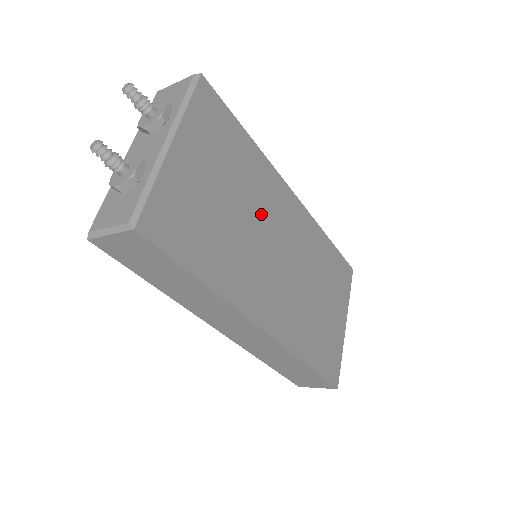
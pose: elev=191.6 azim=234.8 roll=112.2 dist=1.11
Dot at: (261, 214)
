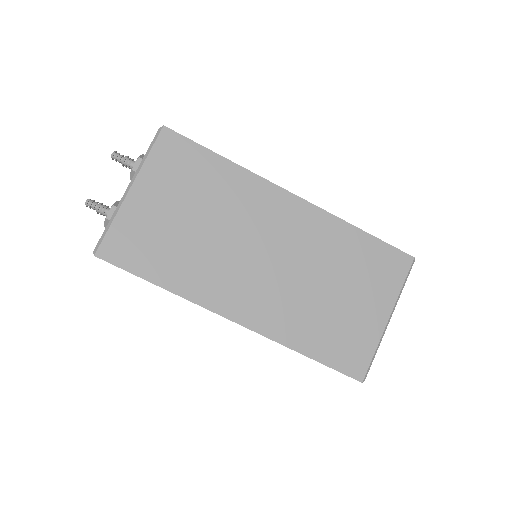
Dot at: (237, 223)
